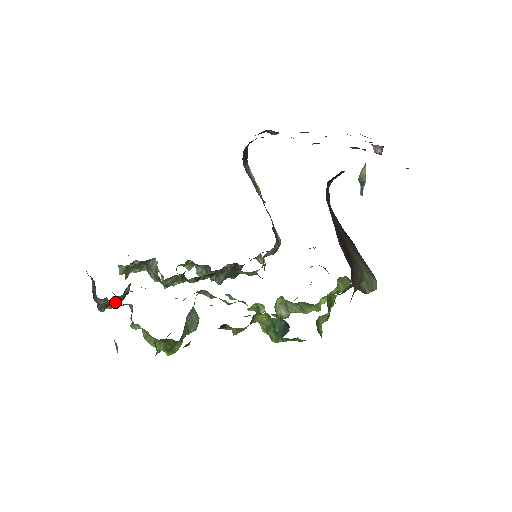
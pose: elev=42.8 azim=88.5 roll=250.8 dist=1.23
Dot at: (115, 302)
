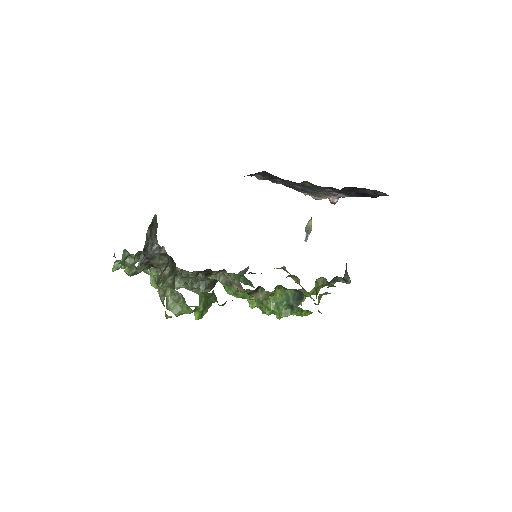
Dot at: (163, 257)
